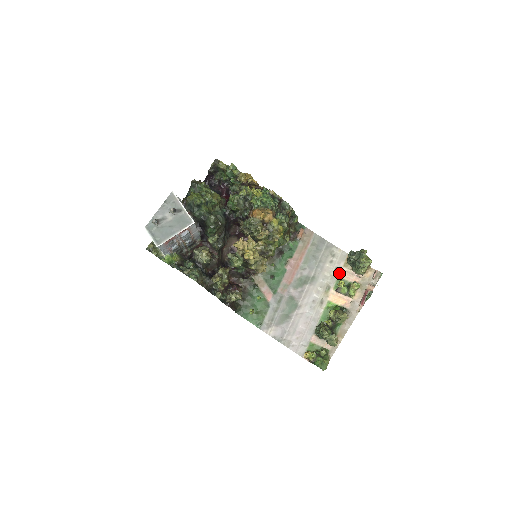
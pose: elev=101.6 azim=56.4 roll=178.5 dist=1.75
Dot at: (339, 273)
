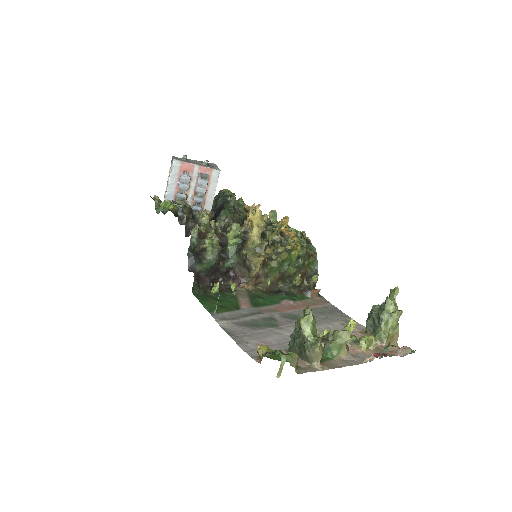
Dot at: occluded
